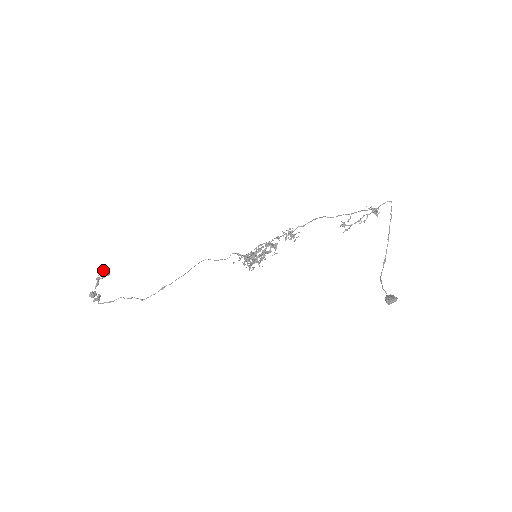
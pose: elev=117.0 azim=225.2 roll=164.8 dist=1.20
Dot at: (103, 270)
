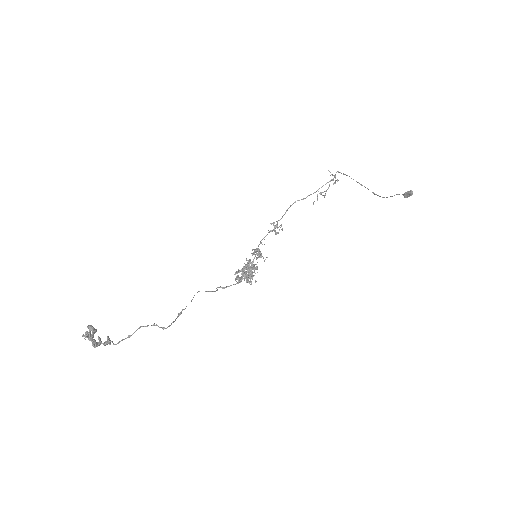
Dot at: (88, 326)
